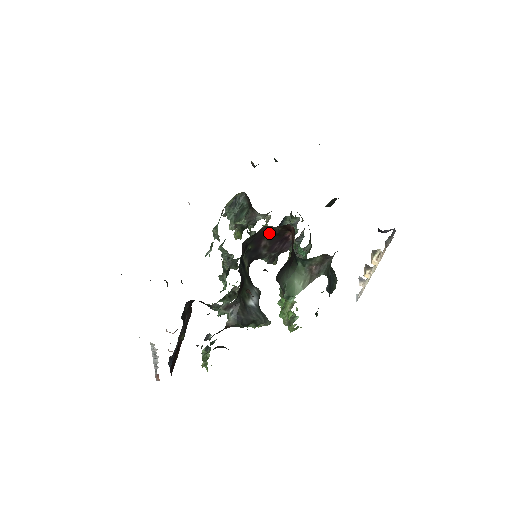
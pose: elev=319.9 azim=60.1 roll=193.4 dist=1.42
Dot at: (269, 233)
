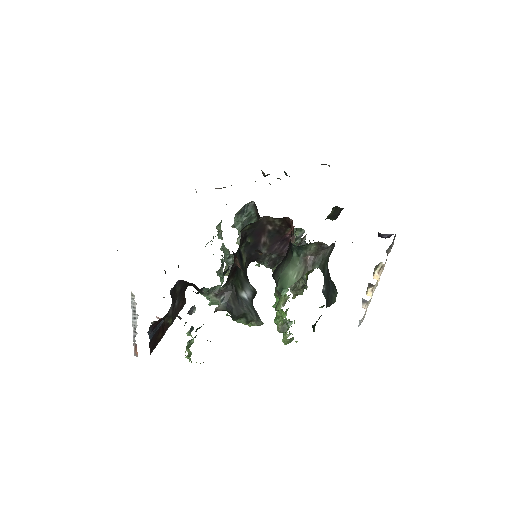
Dot at: (269, 228)
